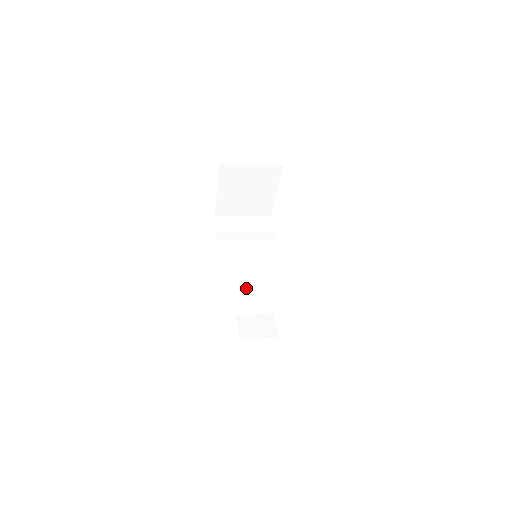
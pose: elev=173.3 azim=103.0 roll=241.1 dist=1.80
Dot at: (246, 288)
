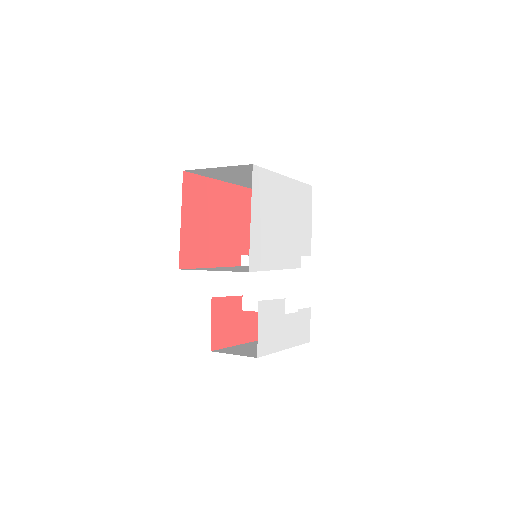
Dot at: occluded
